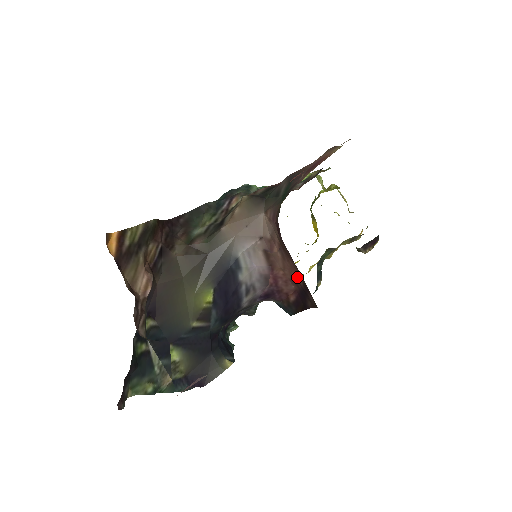
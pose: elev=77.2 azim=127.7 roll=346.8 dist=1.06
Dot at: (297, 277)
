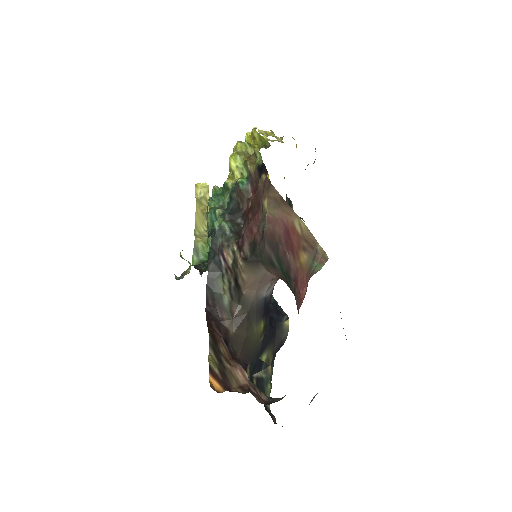
Dot at: occluded
